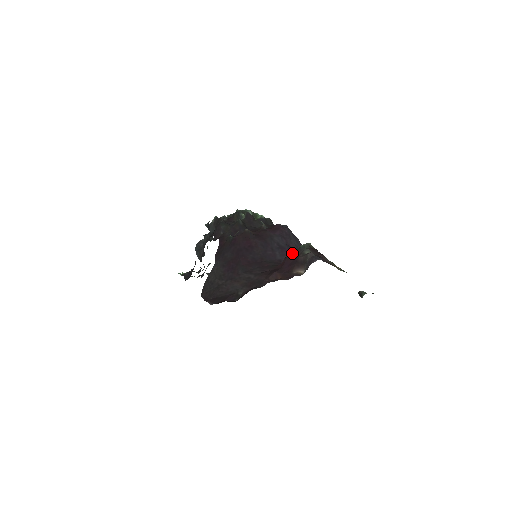
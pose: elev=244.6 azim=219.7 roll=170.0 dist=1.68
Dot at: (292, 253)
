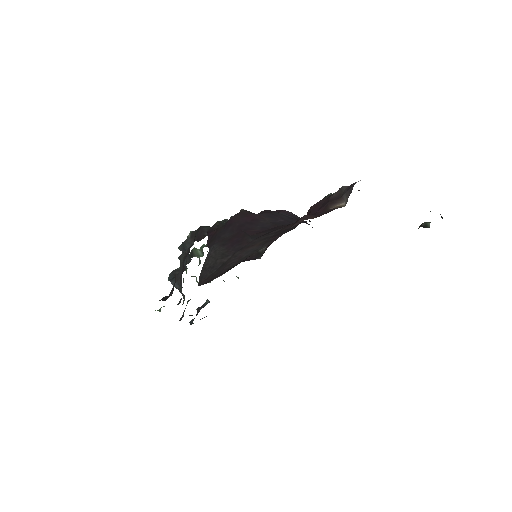
Dot at: occluded
